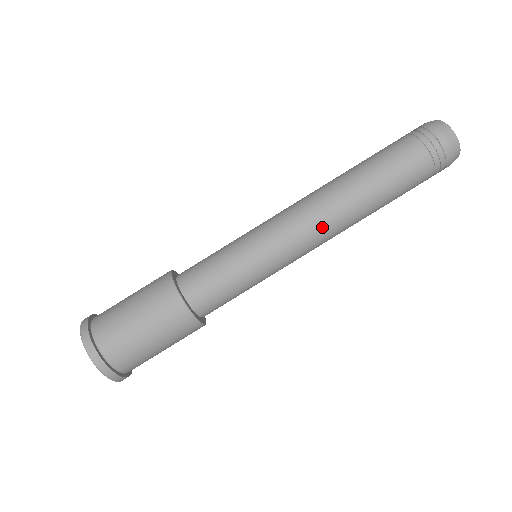
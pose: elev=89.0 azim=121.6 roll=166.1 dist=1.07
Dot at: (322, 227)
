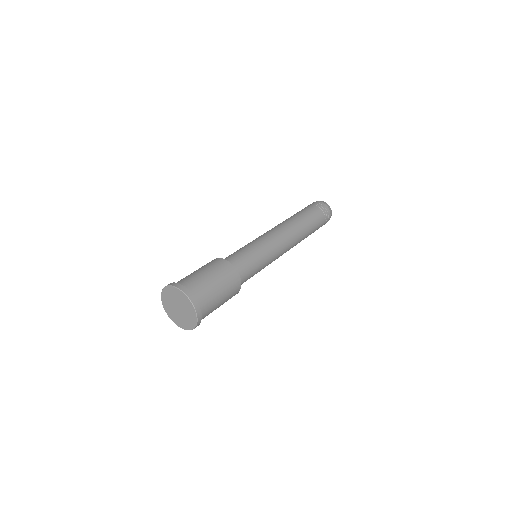
Dot at: (290, 241)
